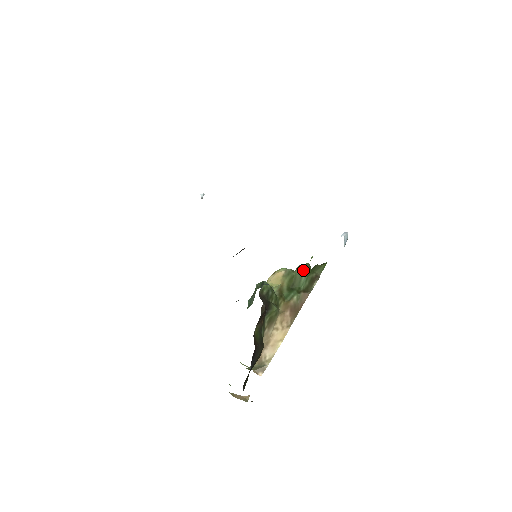
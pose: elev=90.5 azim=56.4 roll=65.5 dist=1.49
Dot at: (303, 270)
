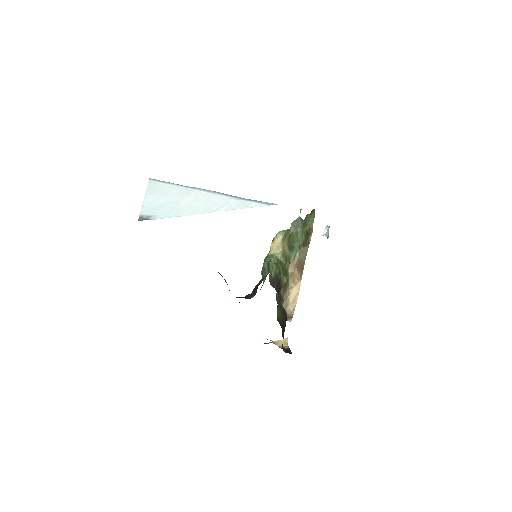
Dot at: (297, 225)
